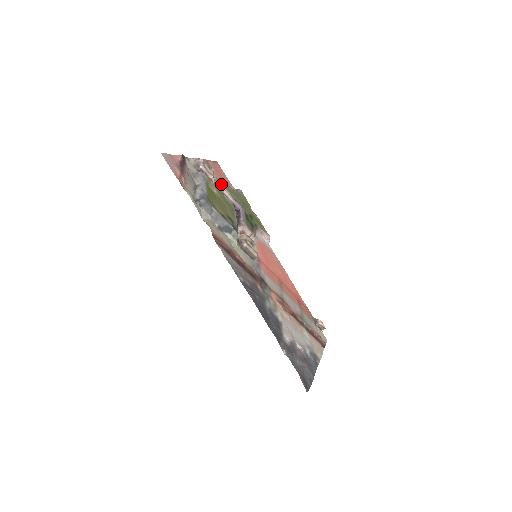
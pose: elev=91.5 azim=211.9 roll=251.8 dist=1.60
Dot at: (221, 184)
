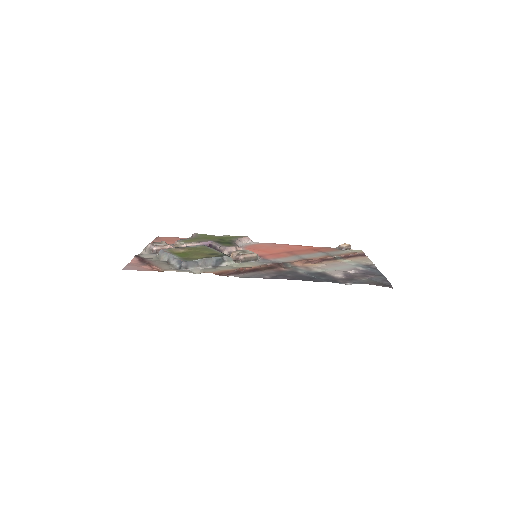
Dot at: (179, 244)
